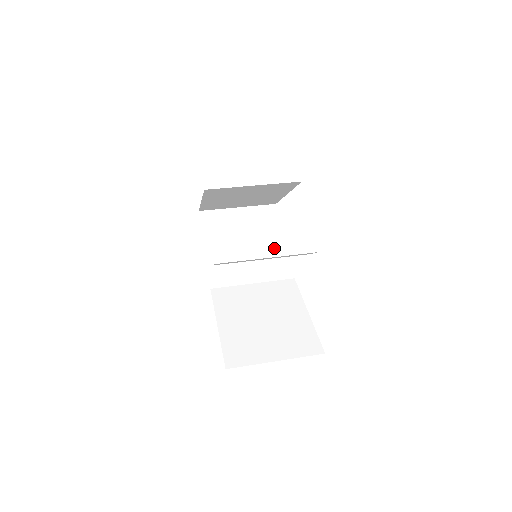
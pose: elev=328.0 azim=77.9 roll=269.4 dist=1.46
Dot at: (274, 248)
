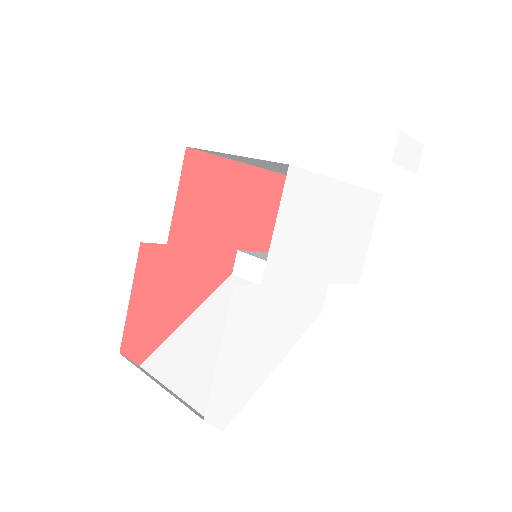
Dot at: occluded
